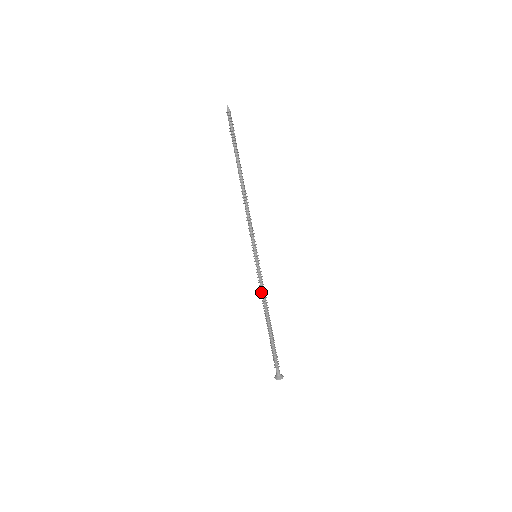
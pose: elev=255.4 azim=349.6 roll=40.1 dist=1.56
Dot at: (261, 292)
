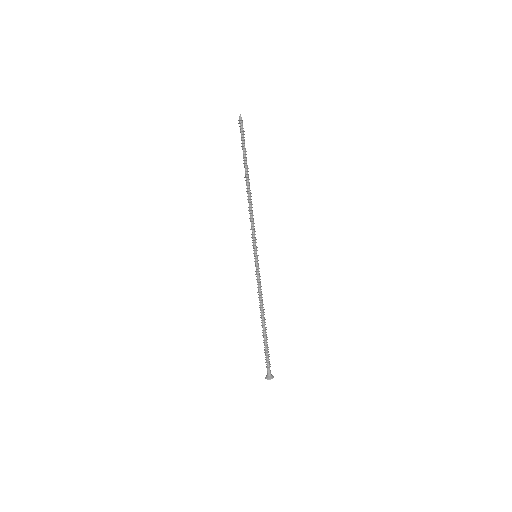
Dot at: (258, 291)
